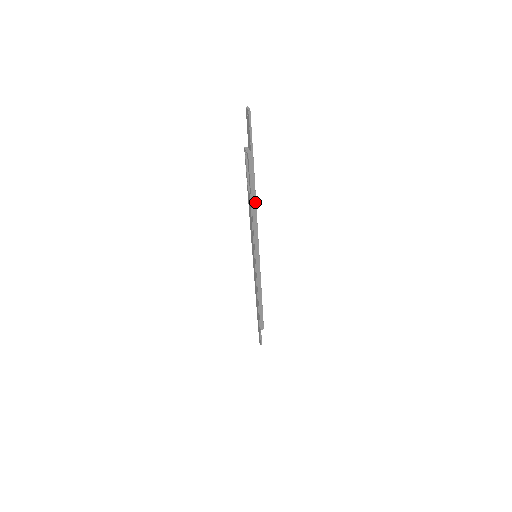
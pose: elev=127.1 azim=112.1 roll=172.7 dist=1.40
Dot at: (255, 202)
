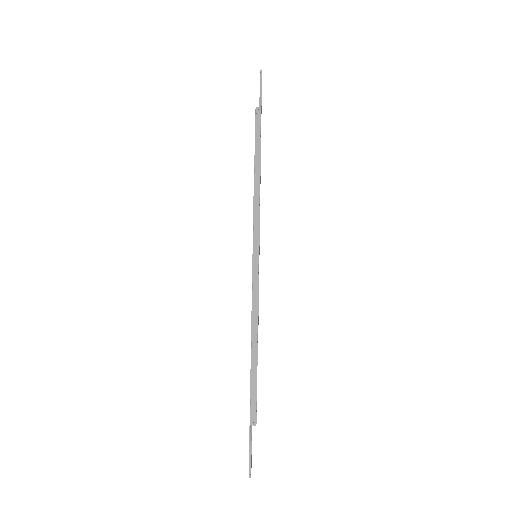
Dot at: (259, 167)
